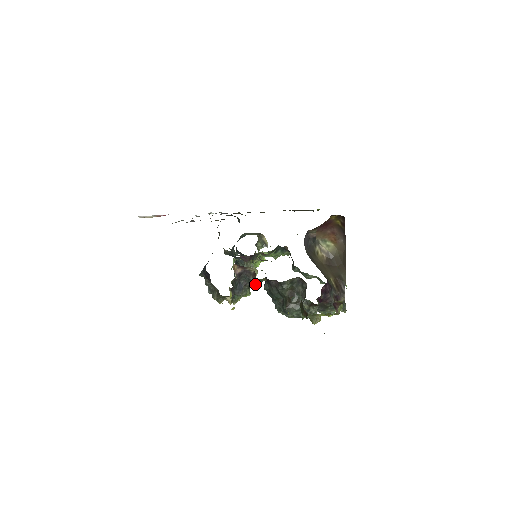
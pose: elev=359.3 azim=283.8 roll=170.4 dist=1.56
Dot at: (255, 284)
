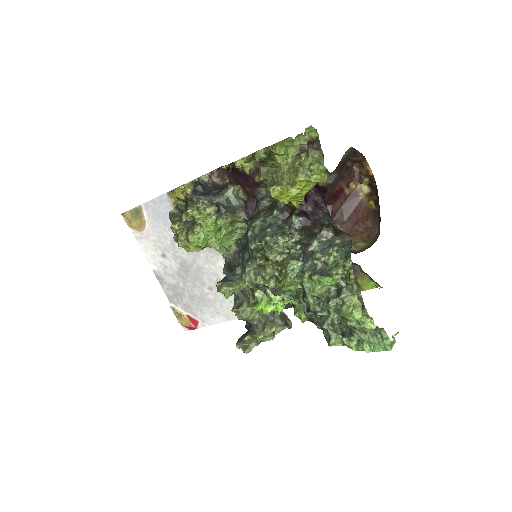
Dot at: (228, 212)
